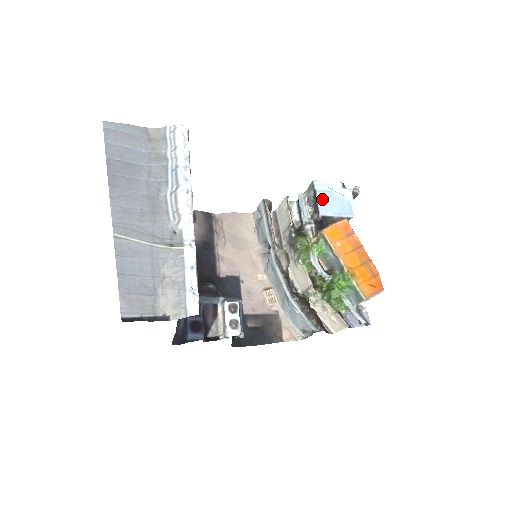
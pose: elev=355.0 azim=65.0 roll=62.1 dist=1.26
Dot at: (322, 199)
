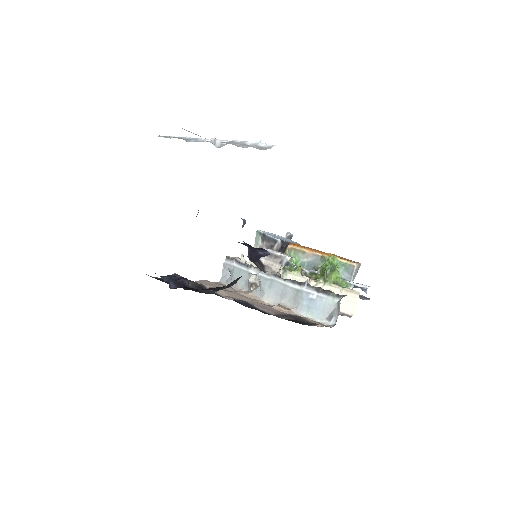
Dot at: (272, 236)
